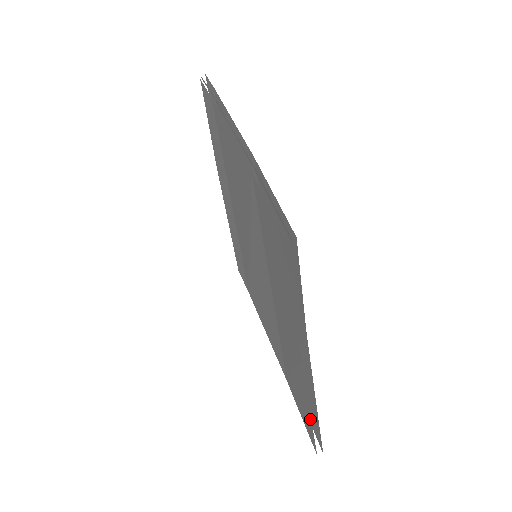
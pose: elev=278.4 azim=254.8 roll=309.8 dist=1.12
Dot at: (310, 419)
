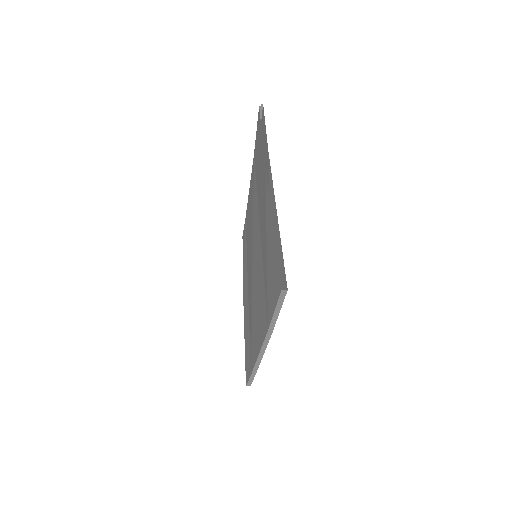
Dot at: (273, 236)
